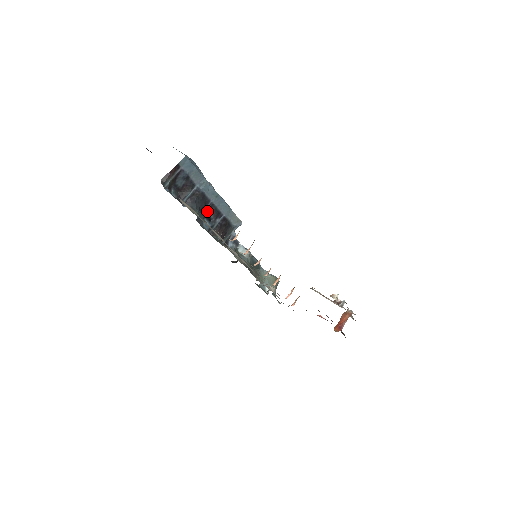
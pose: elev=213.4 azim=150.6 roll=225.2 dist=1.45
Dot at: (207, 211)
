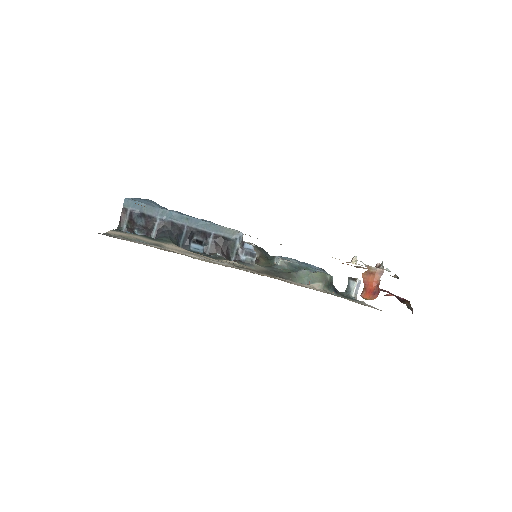
Dot at: (189, 235)
